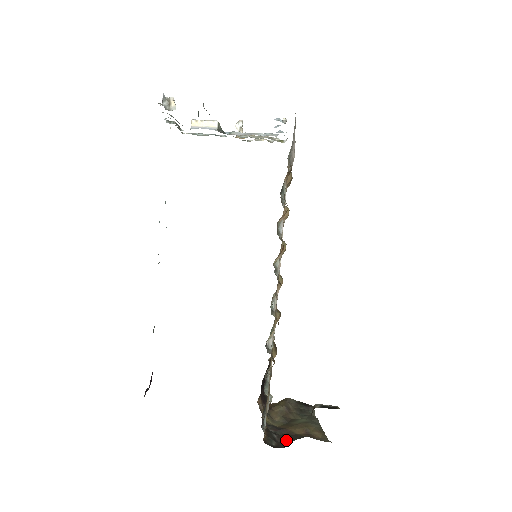
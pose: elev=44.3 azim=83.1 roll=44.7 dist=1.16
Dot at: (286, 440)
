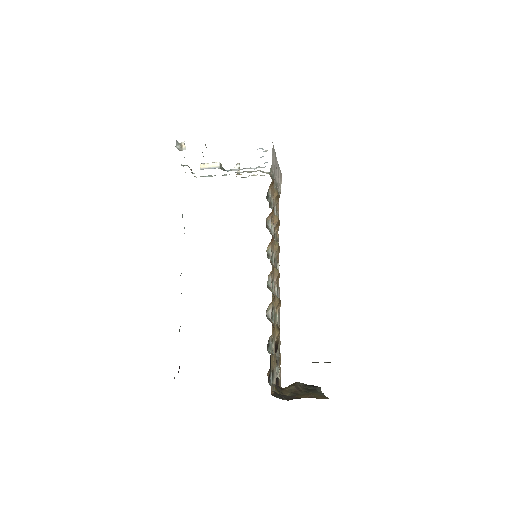
Dot at: (292, 399)
